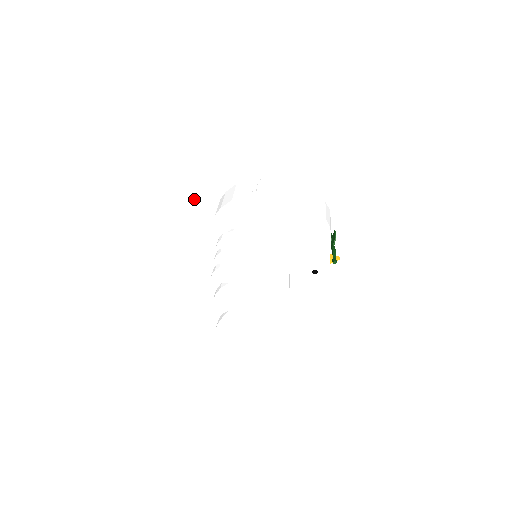
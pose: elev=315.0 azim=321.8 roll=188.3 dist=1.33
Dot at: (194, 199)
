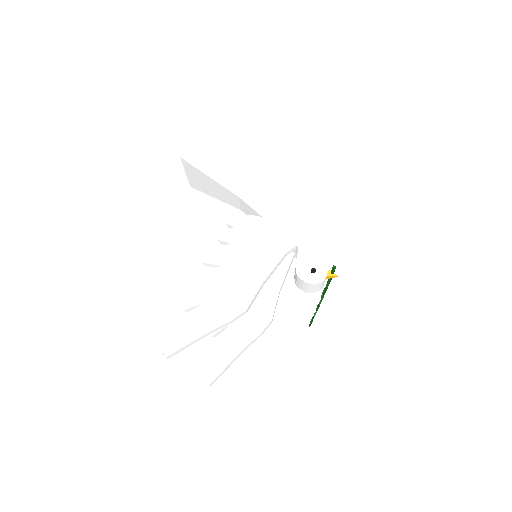
Dot at: occluded
